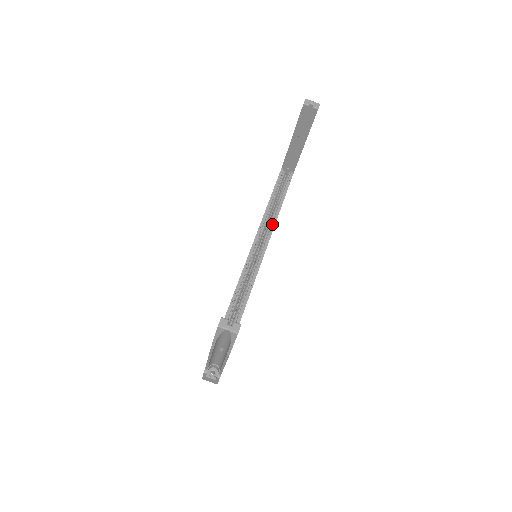
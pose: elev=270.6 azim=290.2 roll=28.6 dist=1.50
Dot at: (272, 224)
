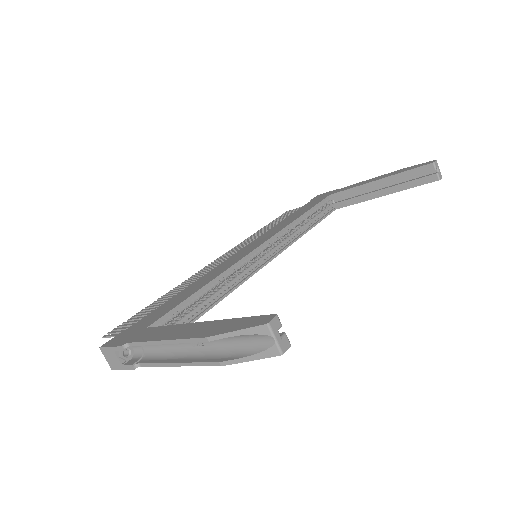
Dot at: (292, 239)
